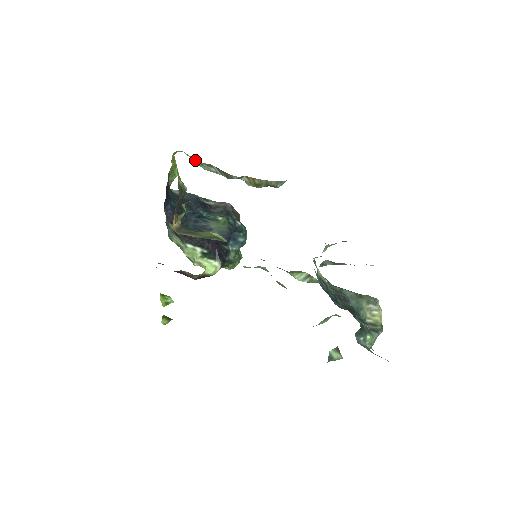
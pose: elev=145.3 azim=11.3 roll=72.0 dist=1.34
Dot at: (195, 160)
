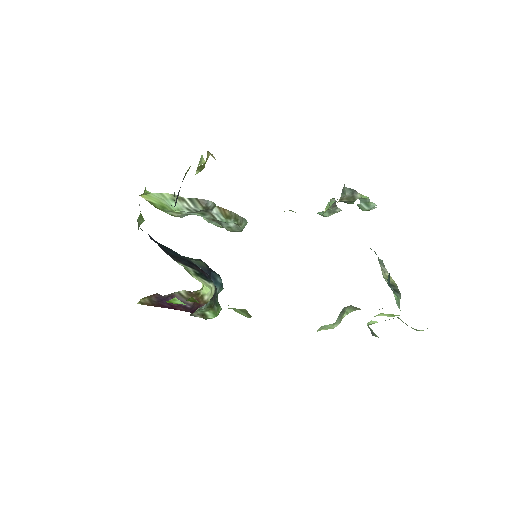
Dot at: (166, 195)
